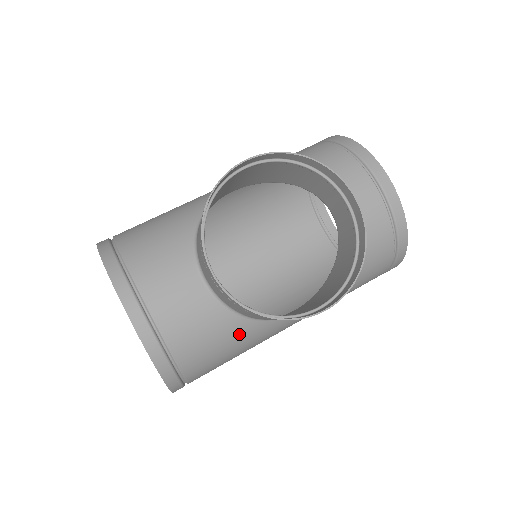
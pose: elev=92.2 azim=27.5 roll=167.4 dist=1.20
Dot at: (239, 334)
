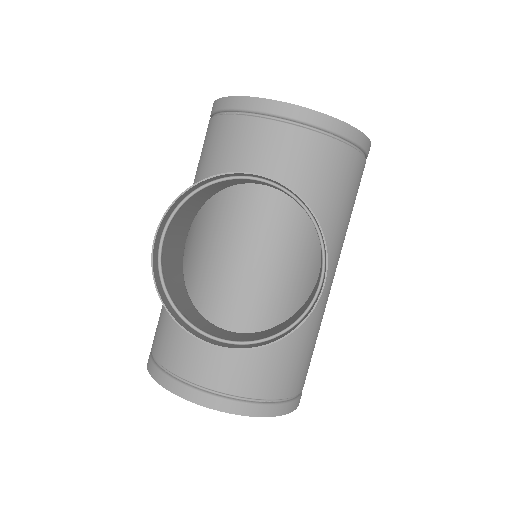
Dot at: (295, 336)
